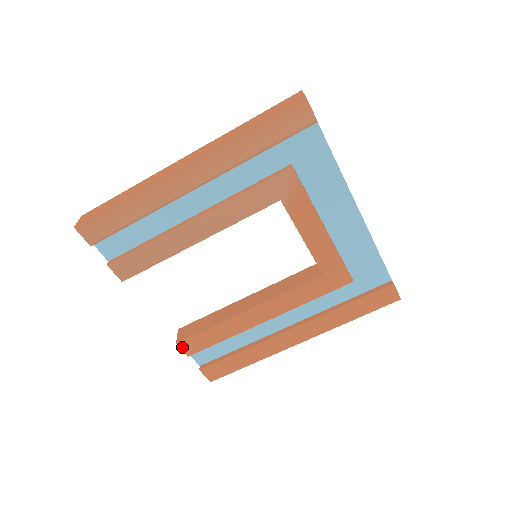
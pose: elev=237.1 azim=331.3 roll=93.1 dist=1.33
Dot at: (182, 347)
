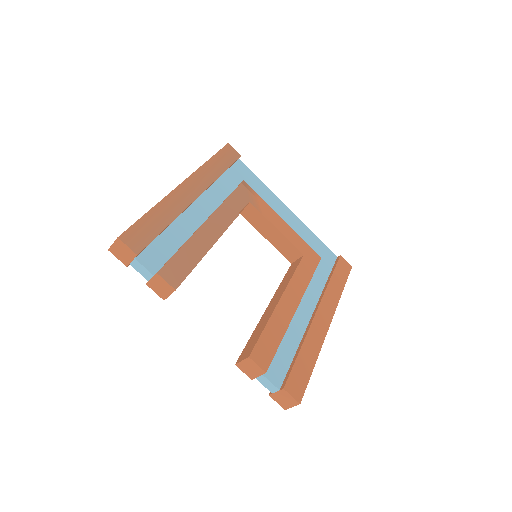
Dot at: (255, 361)
